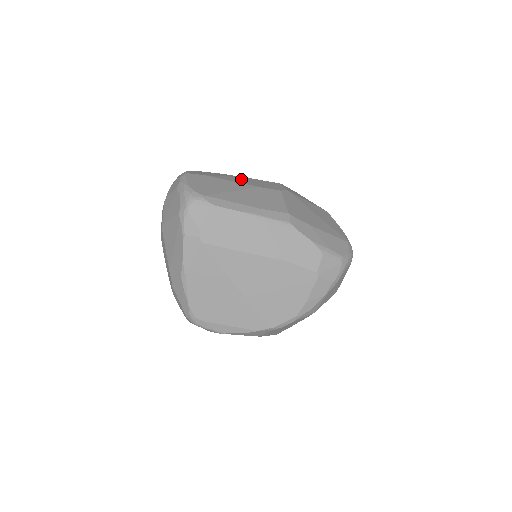
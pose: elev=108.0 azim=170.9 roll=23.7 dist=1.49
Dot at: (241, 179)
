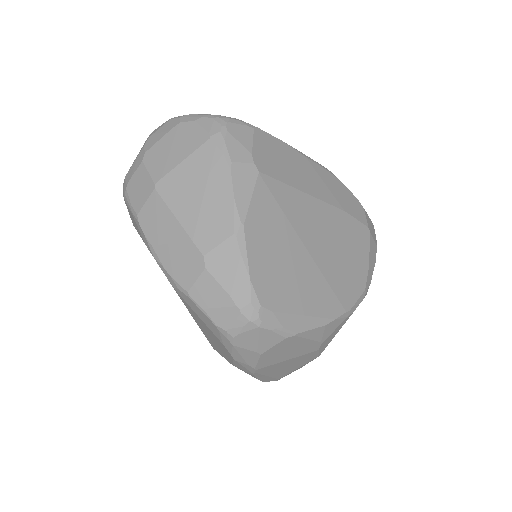
Dot at: occluded
